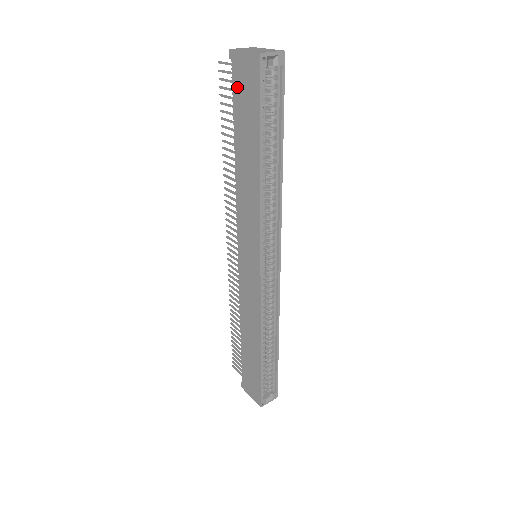
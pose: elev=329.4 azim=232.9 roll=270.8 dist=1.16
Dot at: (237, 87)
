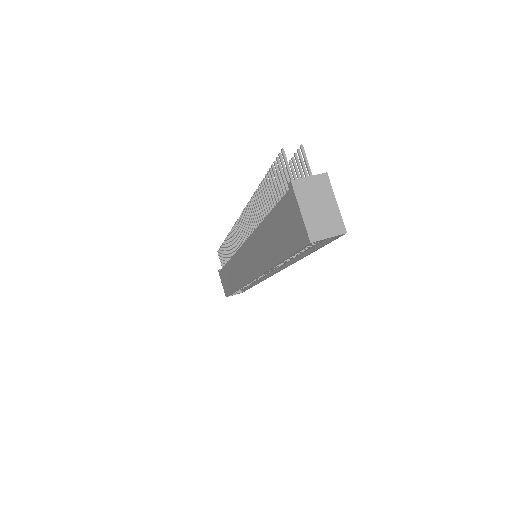
Dot at: (284, 209)
